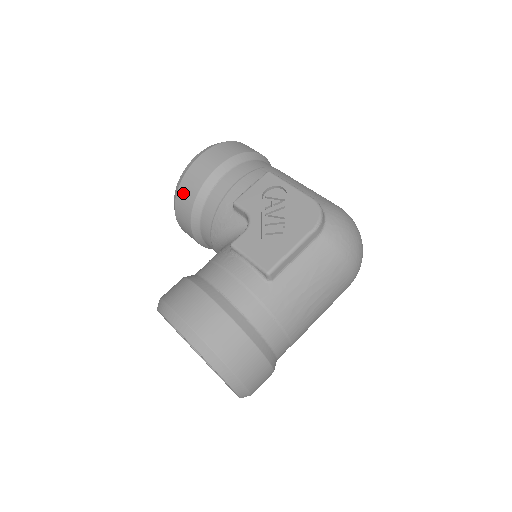
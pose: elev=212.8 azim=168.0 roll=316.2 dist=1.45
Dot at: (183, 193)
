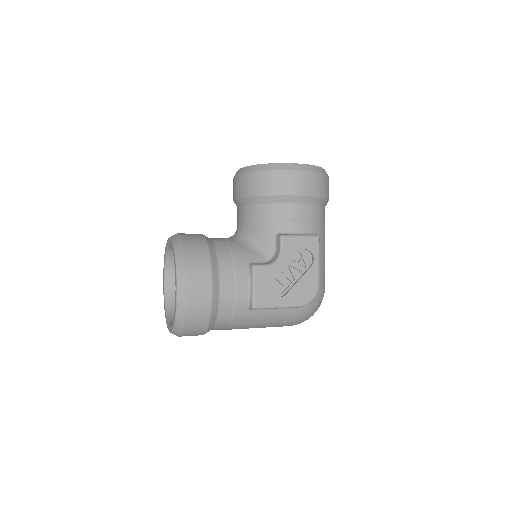
Dot at: (262, 179)
